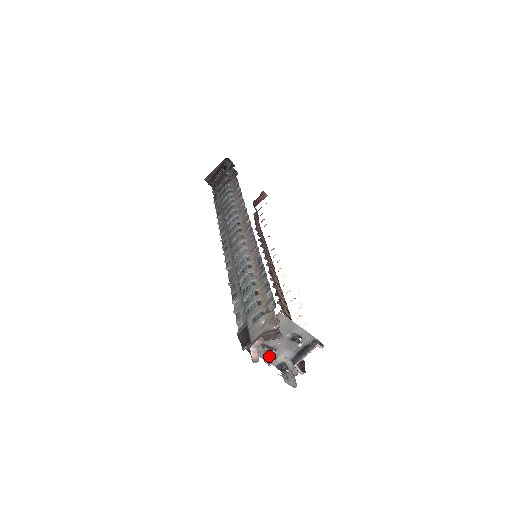
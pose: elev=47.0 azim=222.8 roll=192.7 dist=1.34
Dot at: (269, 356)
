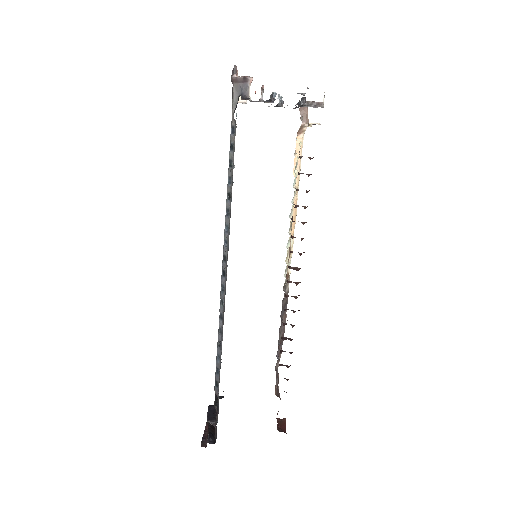
Dot at: (263, 88)
